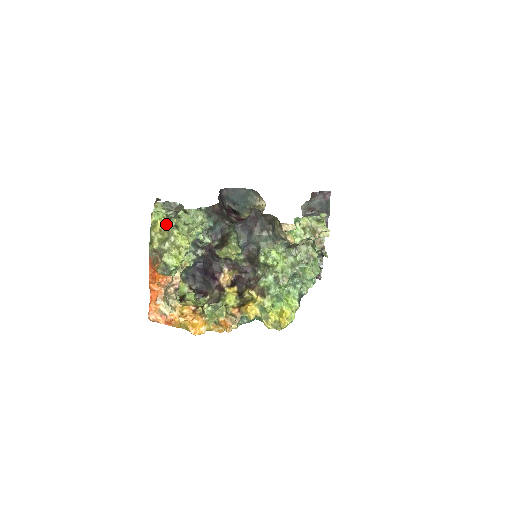
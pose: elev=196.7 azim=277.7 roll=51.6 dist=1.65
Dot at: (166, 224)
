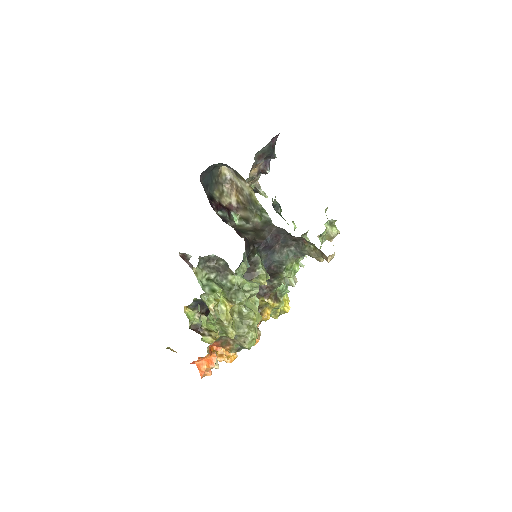
Dot at: (234, 305)
